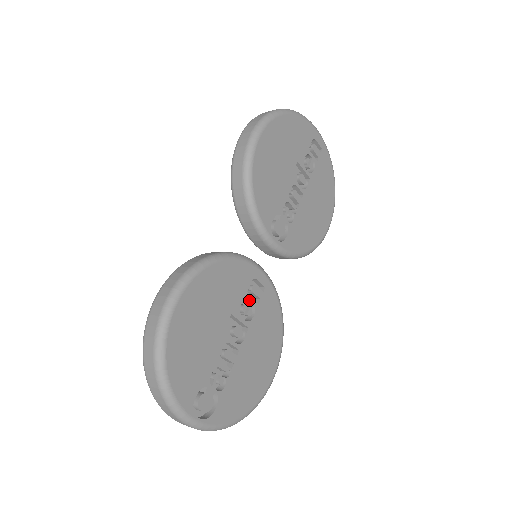
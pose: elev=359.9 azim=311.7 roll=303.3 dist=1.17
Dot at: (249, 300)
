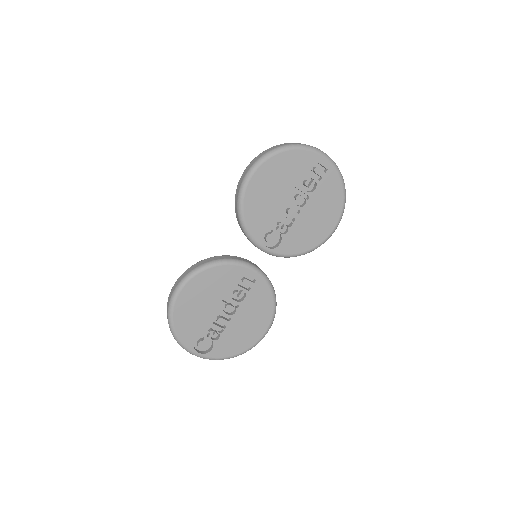
Dot at: occluded
